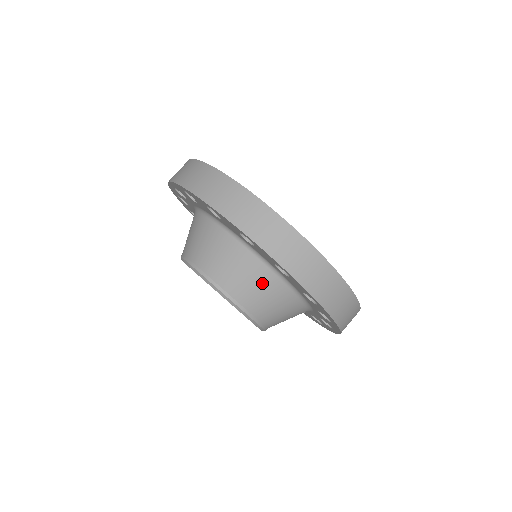
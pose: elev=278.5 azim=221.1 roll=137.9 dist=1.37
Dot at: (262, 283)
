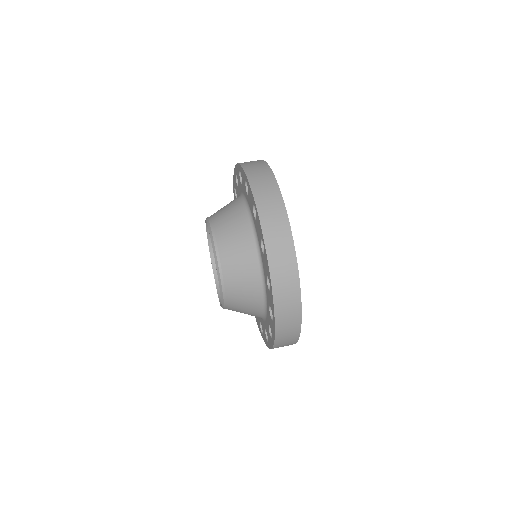
Dot at: (245, 255)
